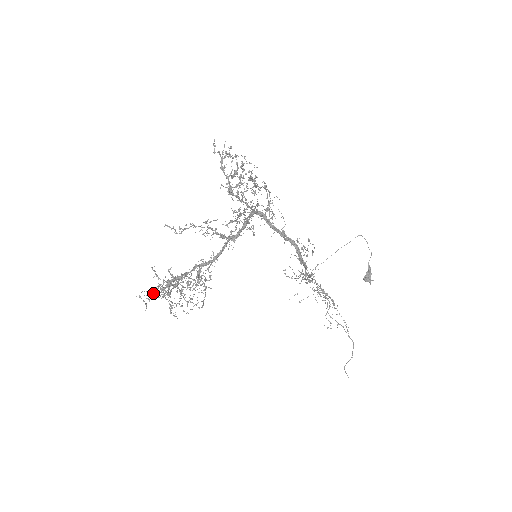
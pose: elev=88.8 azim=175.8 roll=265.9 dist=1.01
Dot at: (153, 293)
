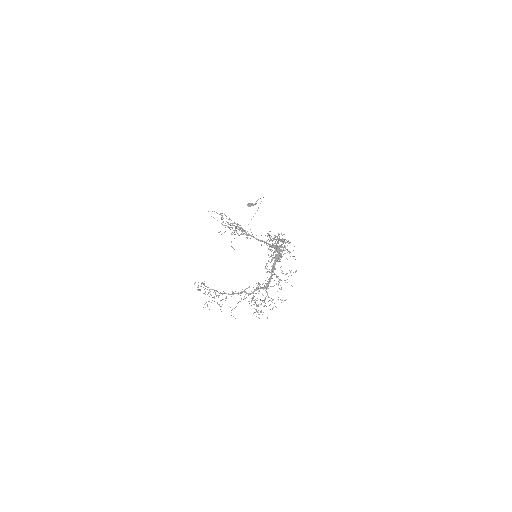
Dot at: occluded
